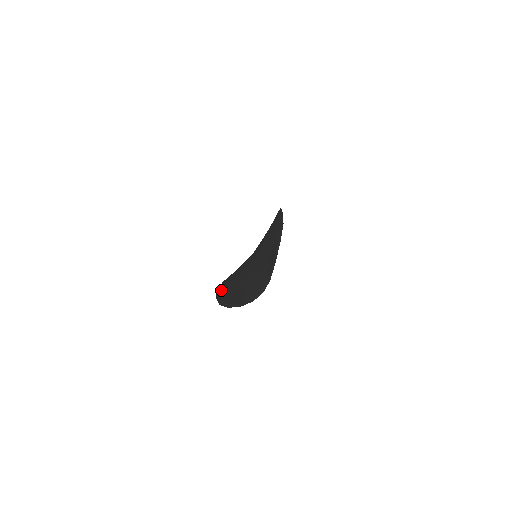
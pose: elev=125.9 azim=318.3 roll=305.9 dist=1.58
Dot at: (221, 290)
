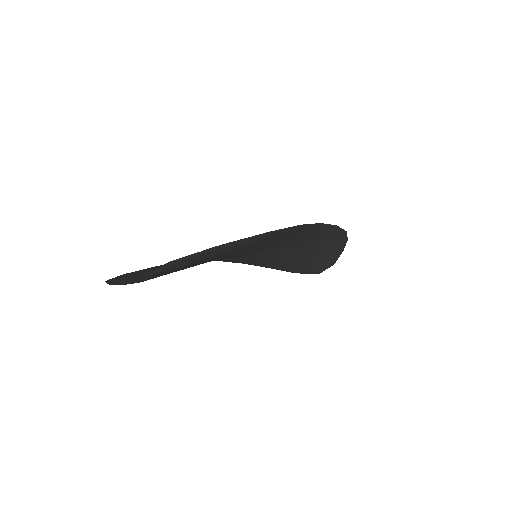
Dot at: occluded
